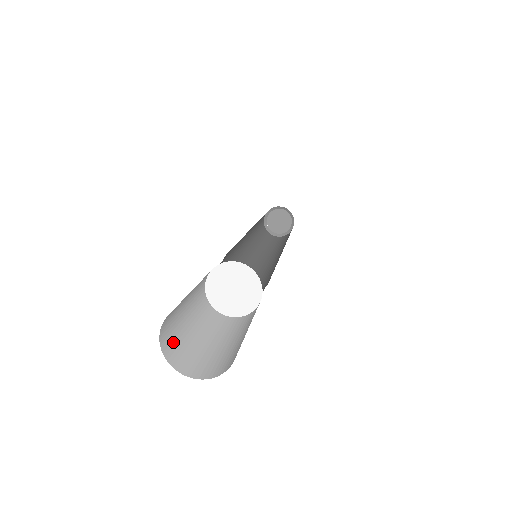
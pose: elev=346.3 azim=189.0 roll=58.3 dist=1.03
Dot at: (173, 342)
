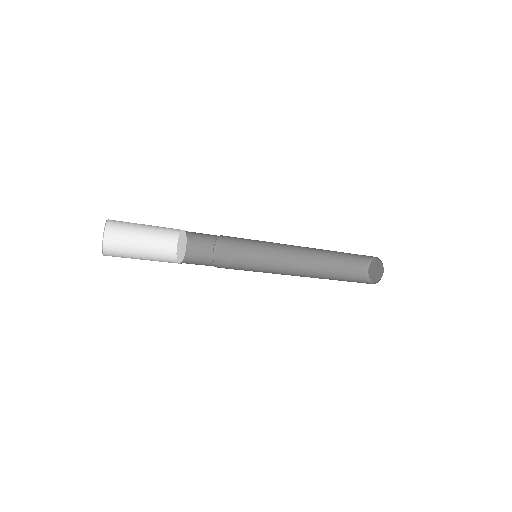
Dot at: (117, 254)
